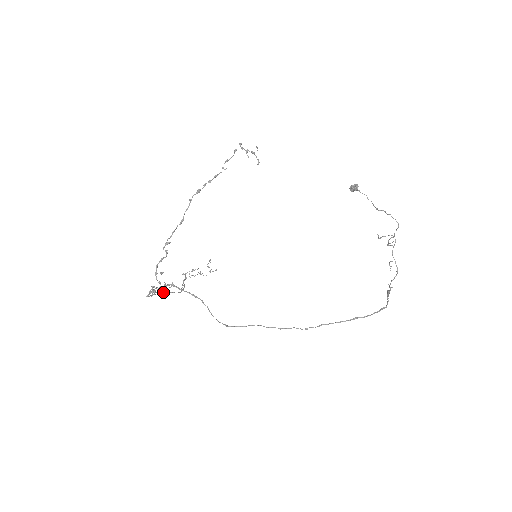
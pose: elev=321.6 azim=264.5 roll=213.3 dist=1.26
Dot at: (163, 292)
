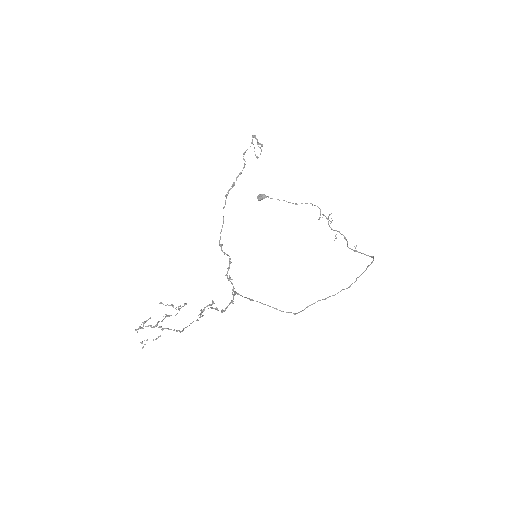
Dot at: (184, 328)
